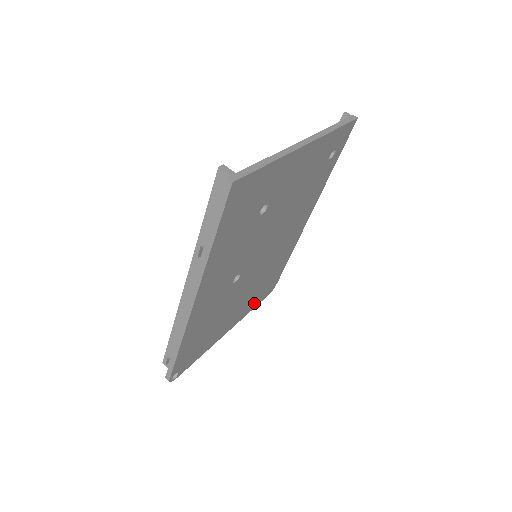
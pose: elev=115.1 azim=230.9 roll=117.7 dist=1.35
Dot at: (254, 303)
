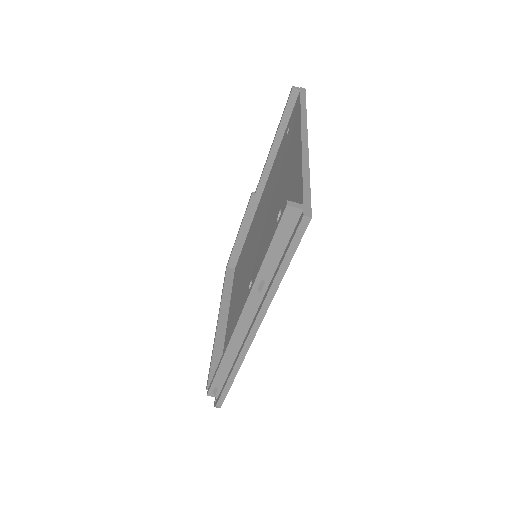
Dot at: occluded
